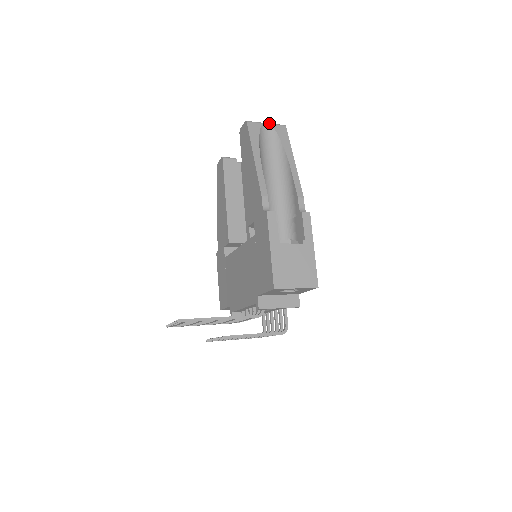
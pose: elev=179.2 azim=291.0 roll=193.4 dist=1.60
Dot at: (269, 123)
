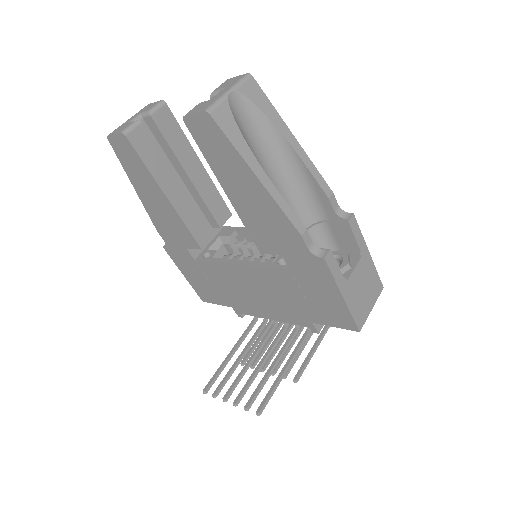
Dot at: (232, 88)
